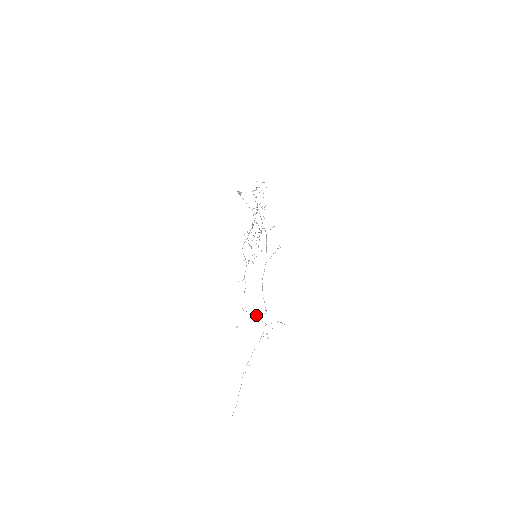
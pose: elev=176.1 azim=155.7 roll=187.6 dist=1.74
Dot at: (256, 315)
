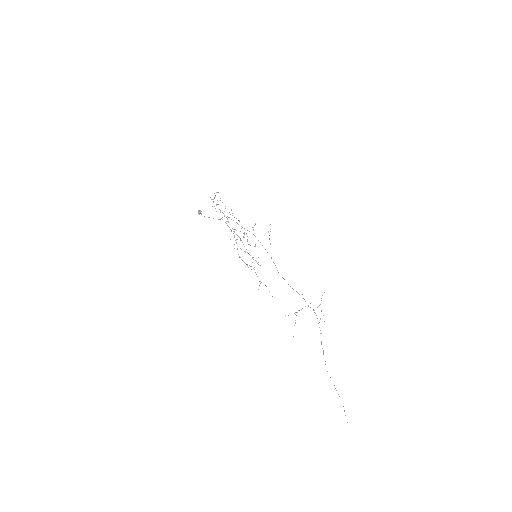
Dot at: (299, 310)
